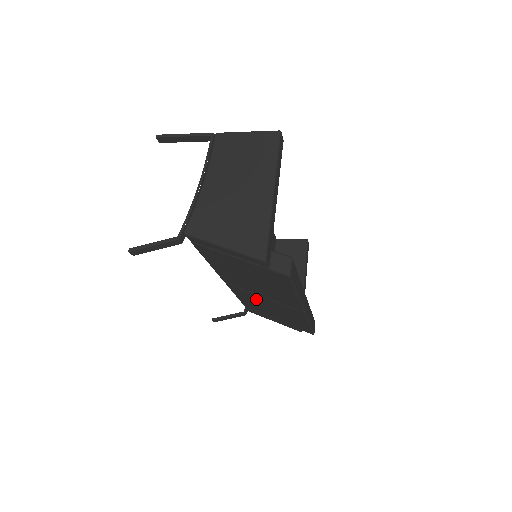
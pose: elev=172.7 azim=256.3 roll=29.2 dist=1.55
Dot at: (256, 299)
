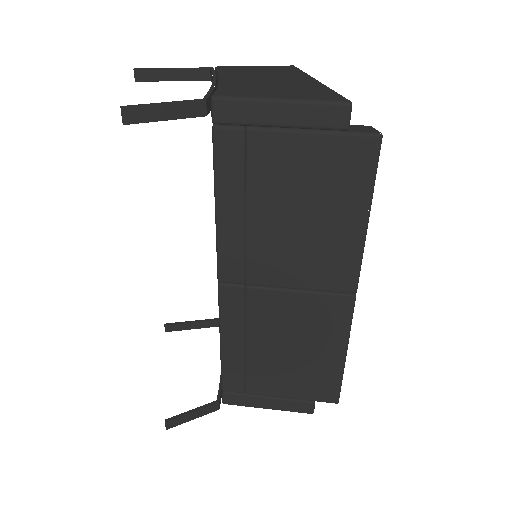
Dot at: (265, 316)
